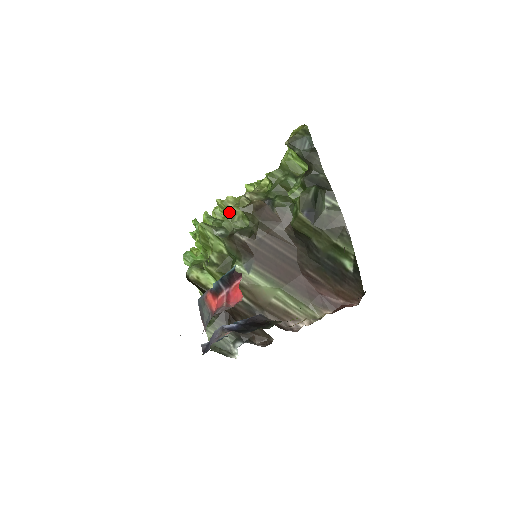
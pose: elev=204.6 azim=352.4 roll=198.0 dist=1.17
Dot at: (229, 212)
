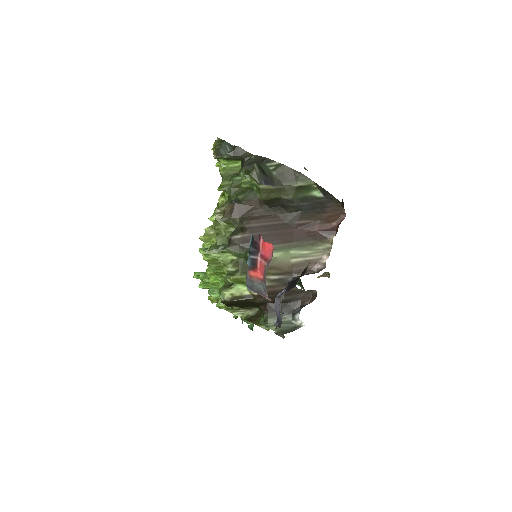
Dot at: (215, 232)
